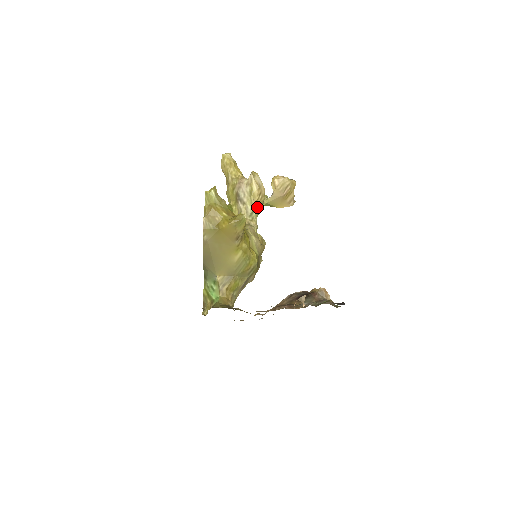
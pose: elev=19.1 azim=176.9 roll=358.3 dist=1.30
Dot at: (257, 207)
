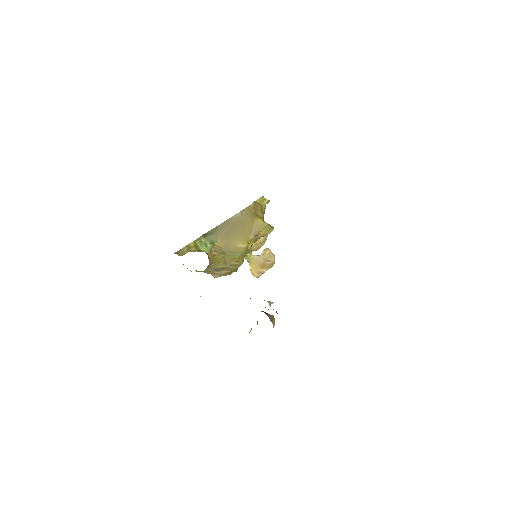
Dot at: (252, 248)
